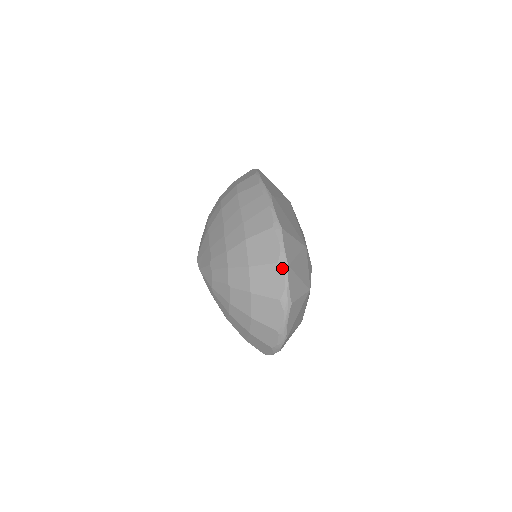
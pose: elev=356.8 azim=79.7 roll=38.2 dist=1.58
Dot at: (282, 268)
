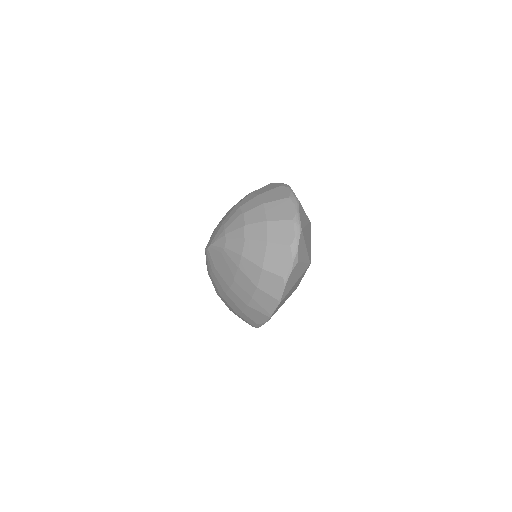
Dot at: (285, 186)
